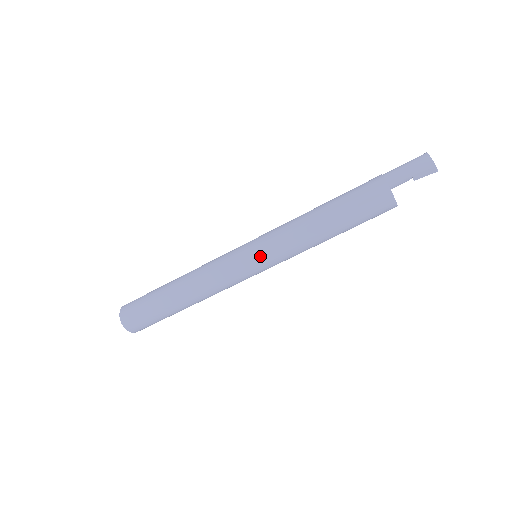
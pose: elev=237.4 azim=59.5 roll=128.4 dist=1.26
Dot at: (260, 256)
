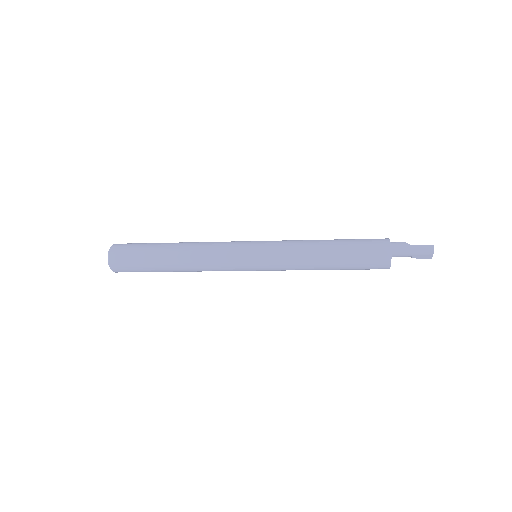
Dot at: occluded
